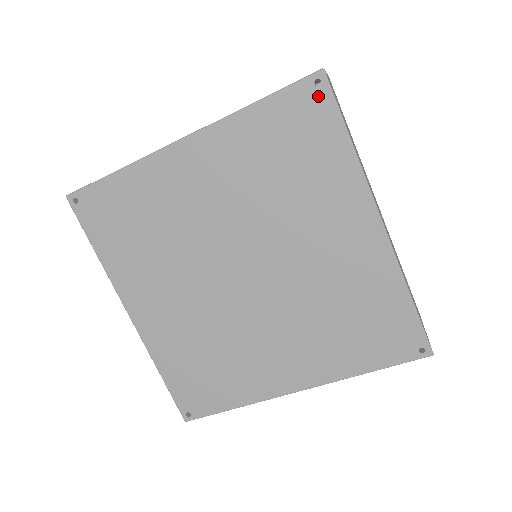
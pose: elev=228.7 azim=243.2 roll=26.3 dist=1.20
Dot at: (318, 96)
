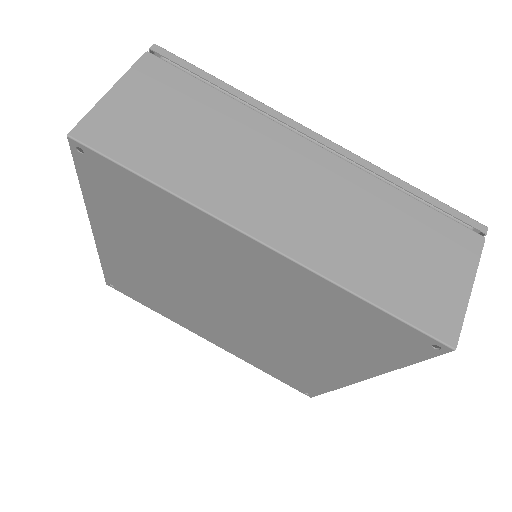
Dot at: (94, 161)
